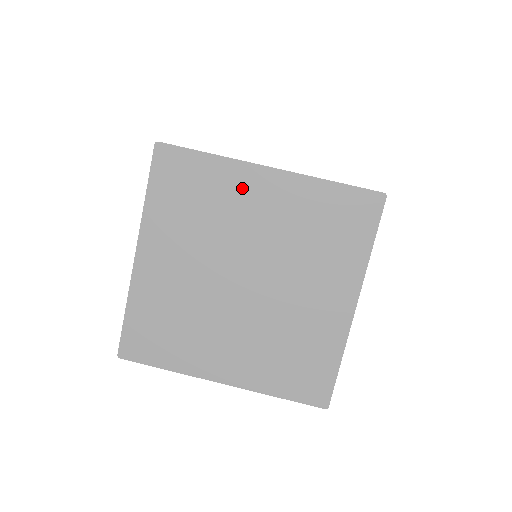
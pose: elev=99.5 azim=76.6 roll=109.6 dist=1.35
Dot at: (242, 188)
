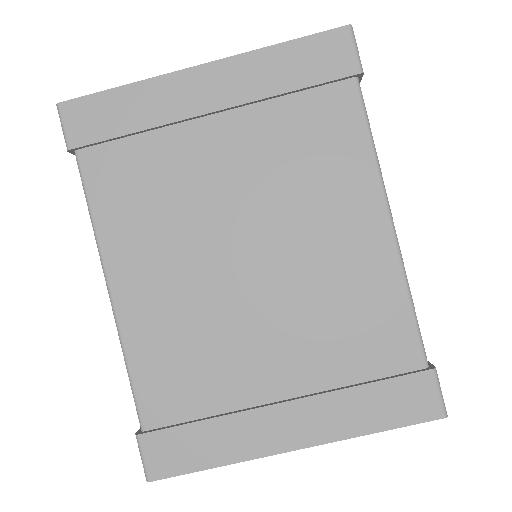
Dot at: occluded
